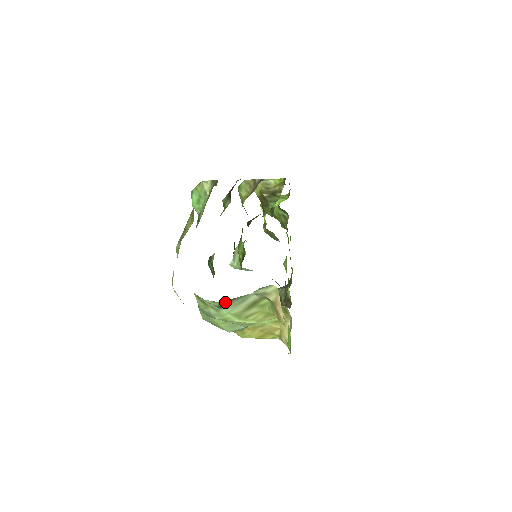
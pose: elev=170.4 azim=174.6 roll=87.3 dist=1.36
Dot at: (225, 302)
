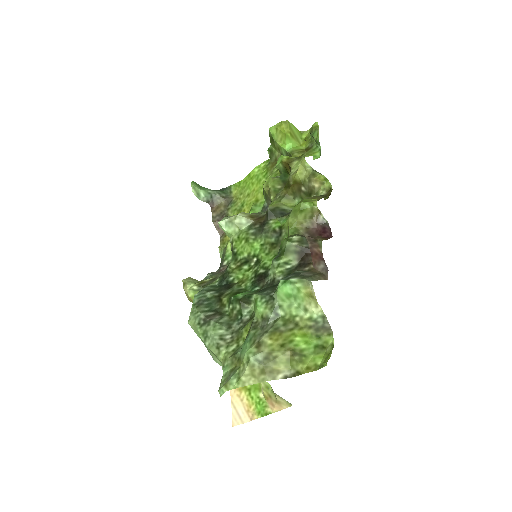
Dot at: occluded
